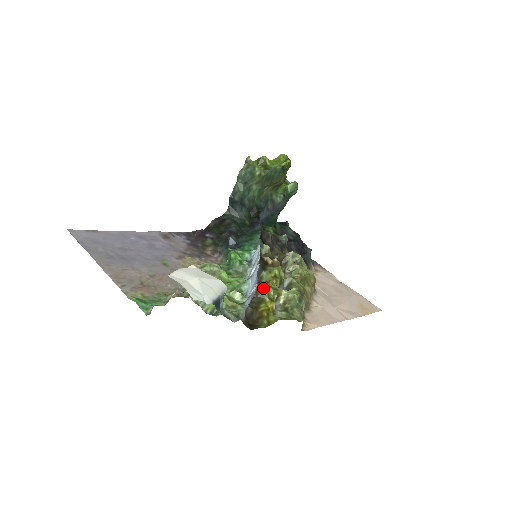
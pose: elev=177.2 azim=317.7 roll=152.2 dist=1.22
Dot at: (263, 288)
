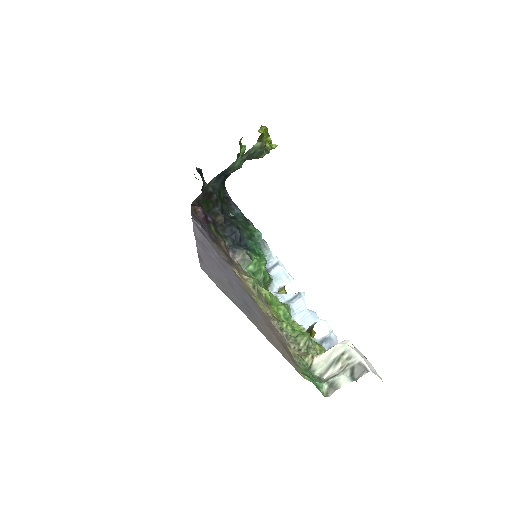
Dot at: occluded
